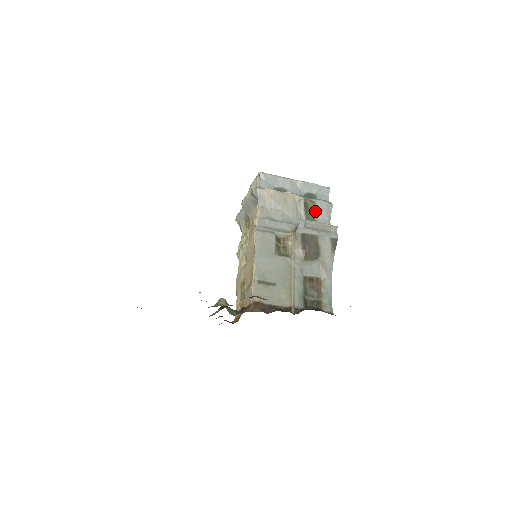
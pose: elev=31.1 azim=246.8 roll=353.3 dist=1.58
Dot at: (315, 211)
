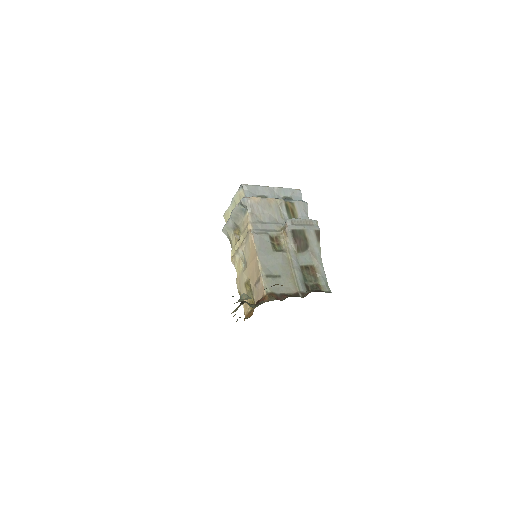
Dot at: (295, 210)
